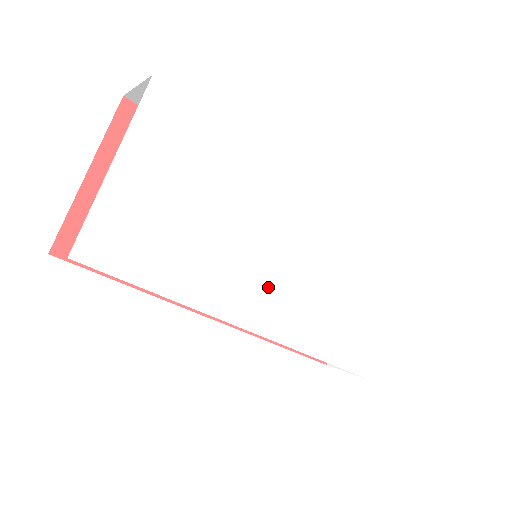
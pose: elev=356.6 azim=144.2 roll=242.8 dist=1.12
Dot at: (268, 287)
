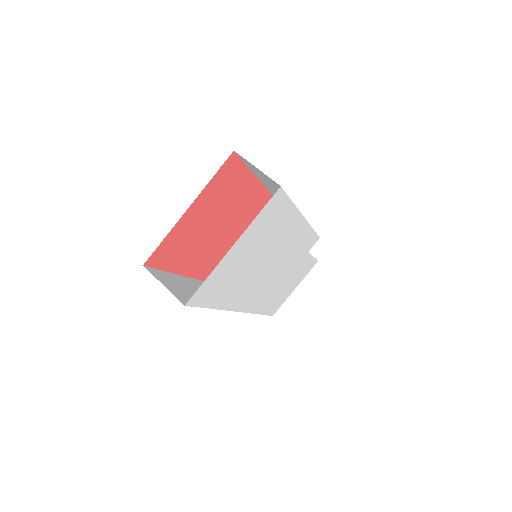
Dot at: (261, 287)
